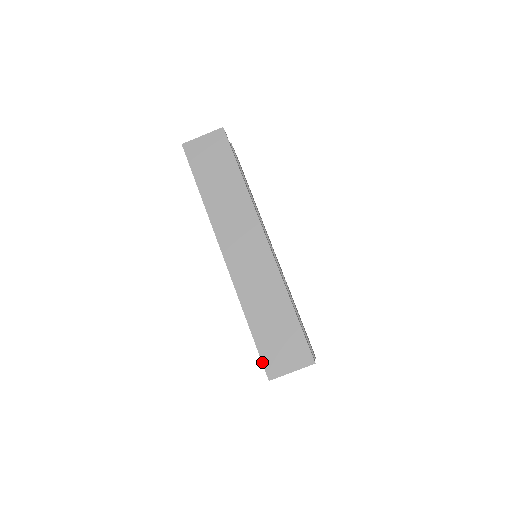
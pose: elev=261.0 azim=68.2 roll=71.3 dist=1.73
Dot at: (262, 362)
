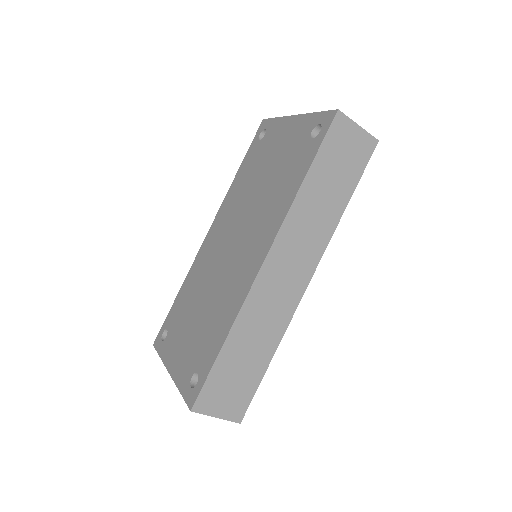
Dot at: (201, 389)
